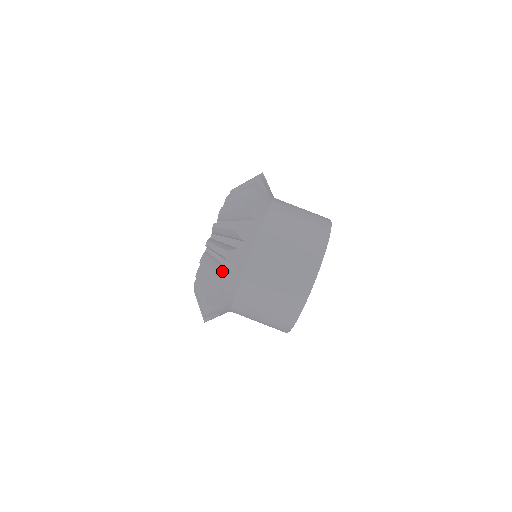
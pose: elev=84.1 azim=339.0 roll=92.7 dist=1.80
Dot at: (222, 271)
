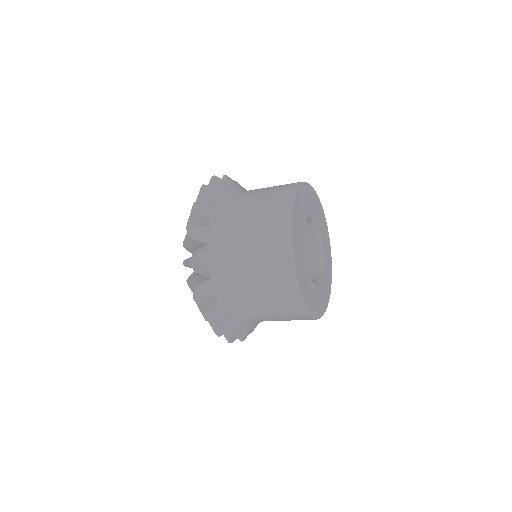
Dot at: (207, 305)
